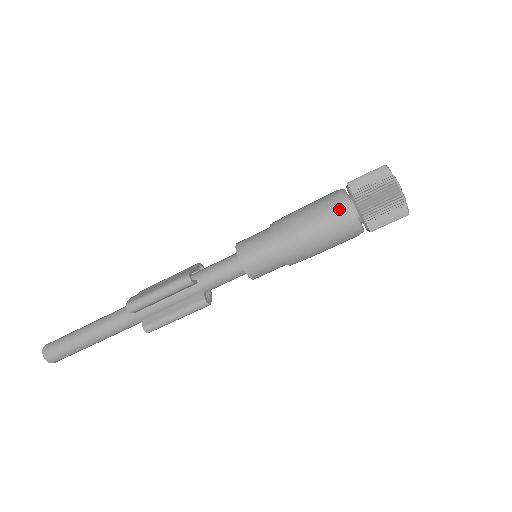
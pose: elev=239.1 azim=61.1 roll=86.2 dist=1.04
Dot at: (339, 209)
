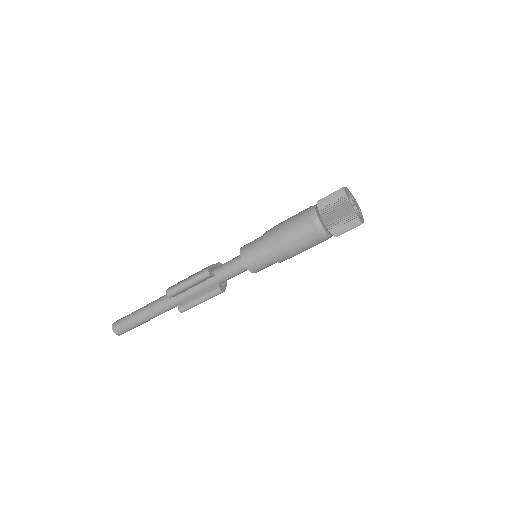
Dot at: (308, 219)
